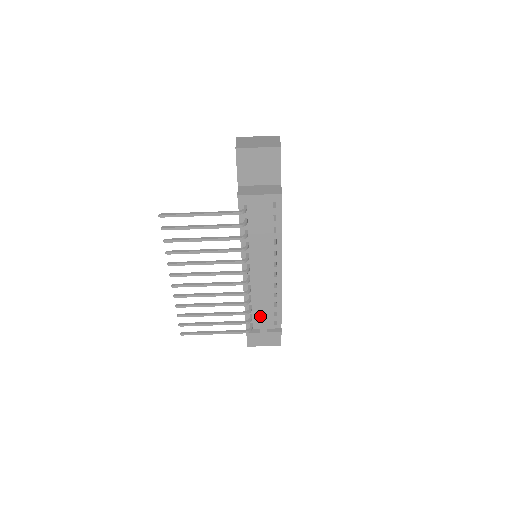
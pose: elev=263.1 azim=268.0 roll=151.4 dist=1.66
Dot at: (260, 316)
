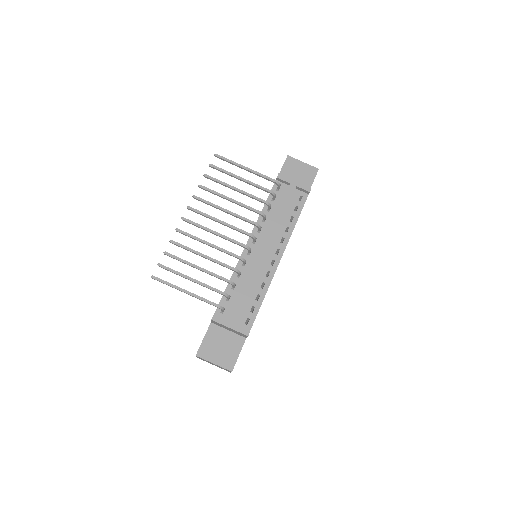
Dot at: (239, 299)
